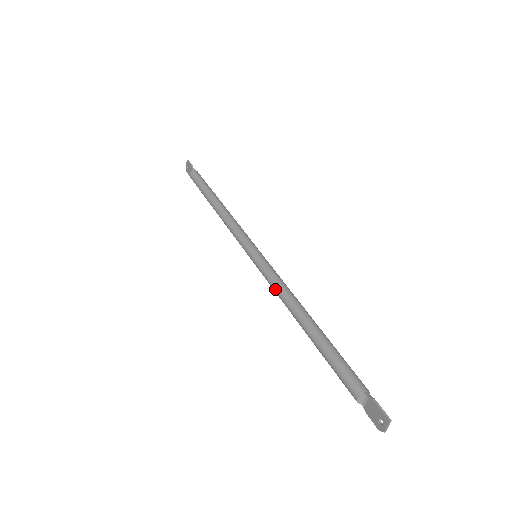
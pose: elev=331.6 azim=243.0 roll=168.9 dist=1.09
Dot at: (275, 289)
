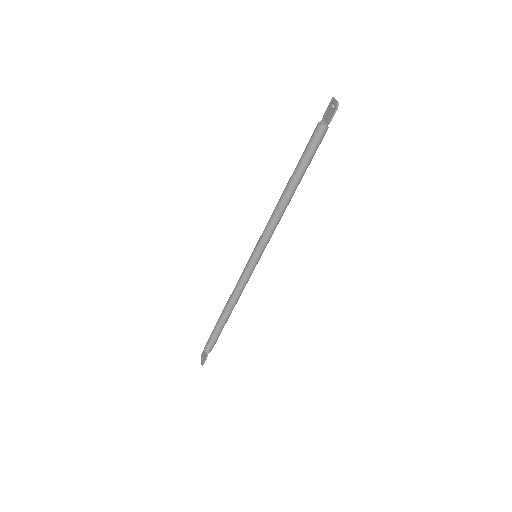
Dot at: (268, 221)
